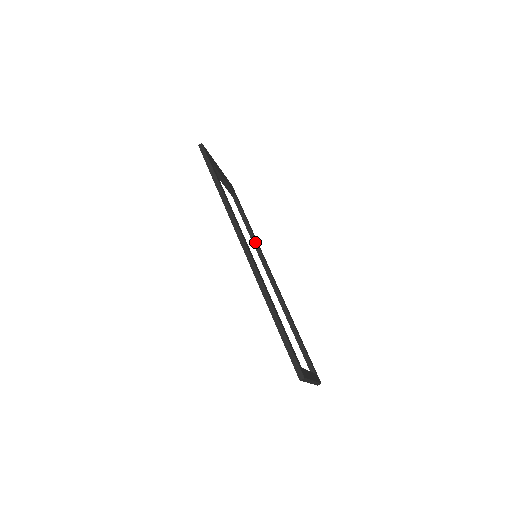
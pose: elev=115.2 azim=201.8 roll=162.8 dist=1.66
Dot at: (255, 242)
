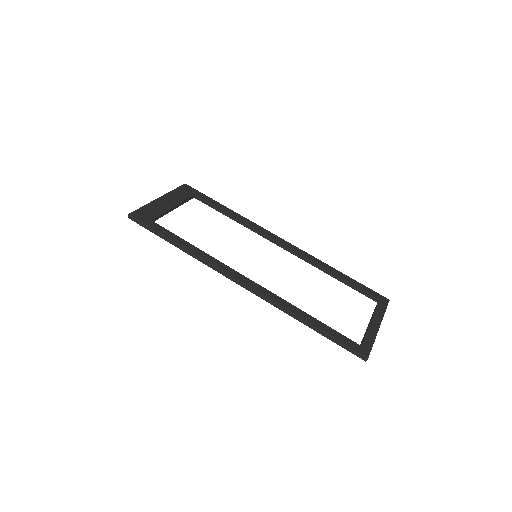
Dot at: (246, 225)
